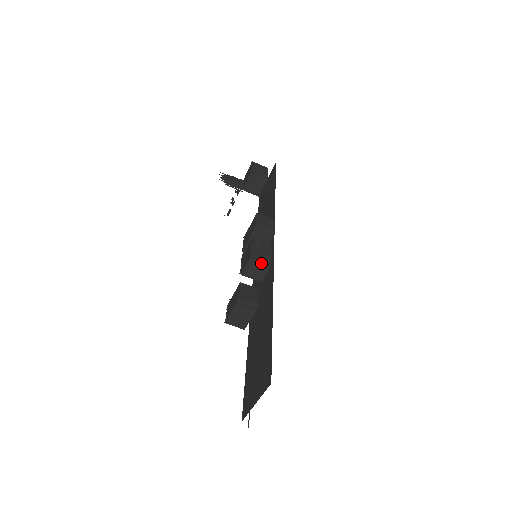
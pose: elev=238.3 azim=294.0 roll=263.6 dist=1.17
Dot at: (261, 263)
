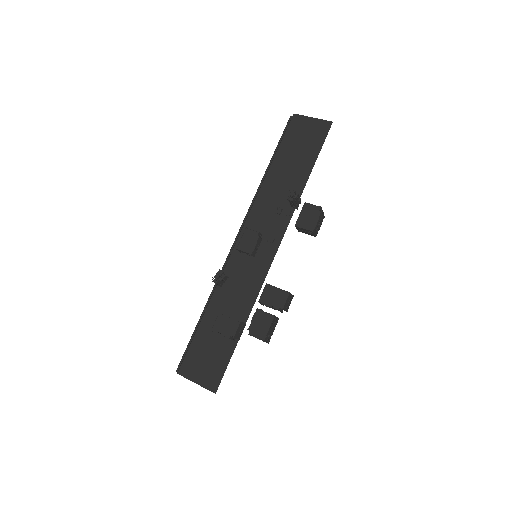
Dot at: (266, 342)
